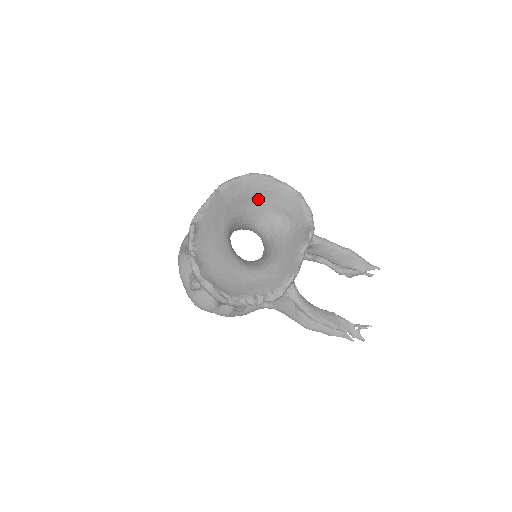
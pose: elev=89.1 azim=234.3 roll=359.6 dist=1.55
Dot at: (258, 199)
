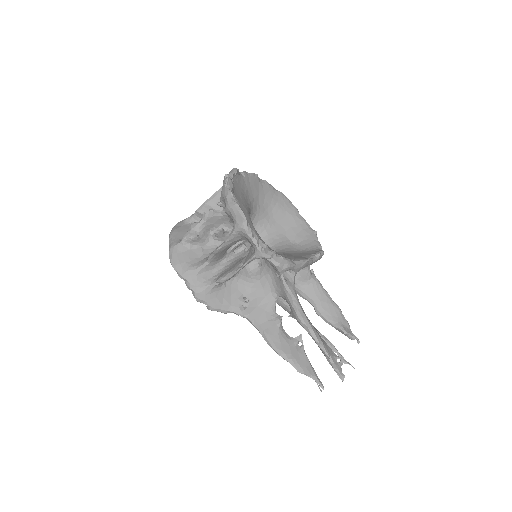
Dot at: (279, 216)
